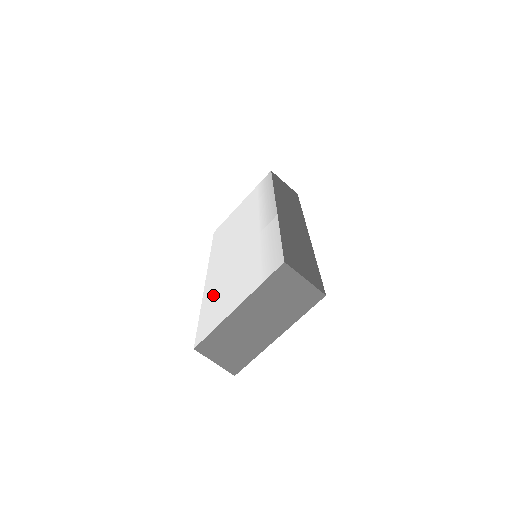
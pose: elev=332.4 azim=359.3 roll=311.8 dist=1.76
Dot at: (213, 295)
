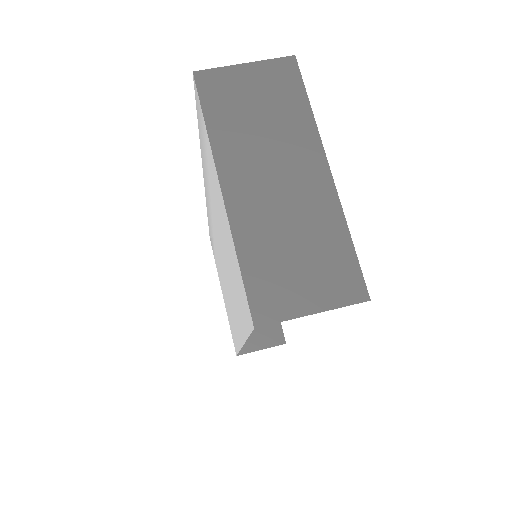
Dot at: occluded
